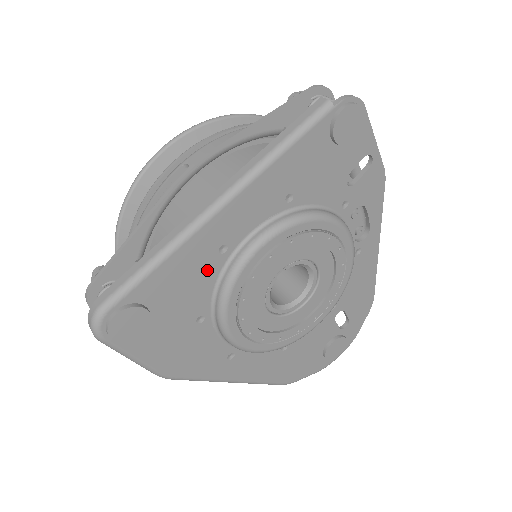
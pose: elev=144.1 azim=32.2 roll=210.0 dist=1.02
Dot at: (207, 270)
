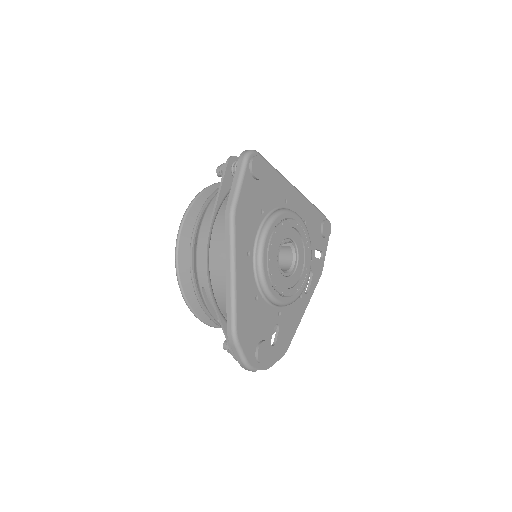
Dot at: (279, 199)
